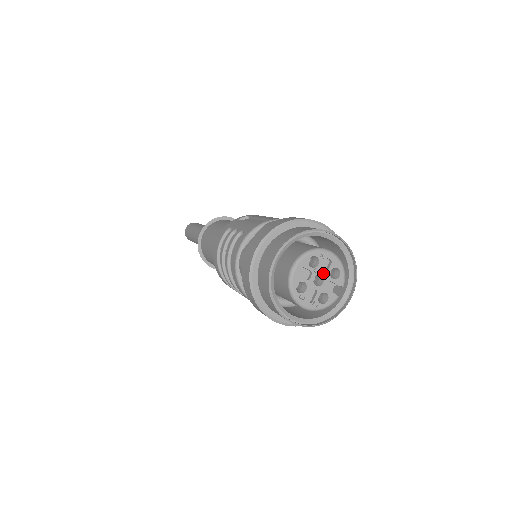
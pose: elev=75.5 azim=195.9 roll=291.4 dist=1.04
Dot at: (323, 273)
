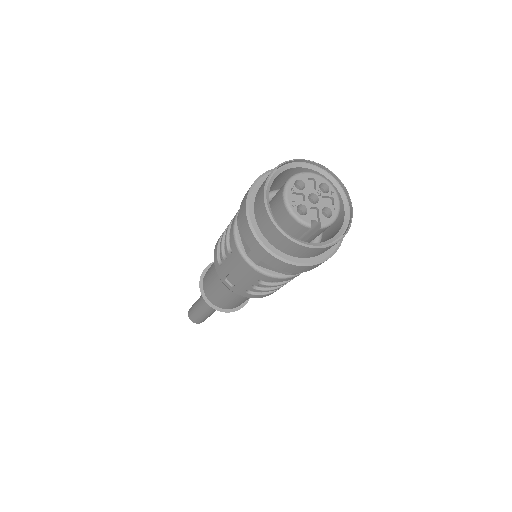
Dot at: (321, 200)
